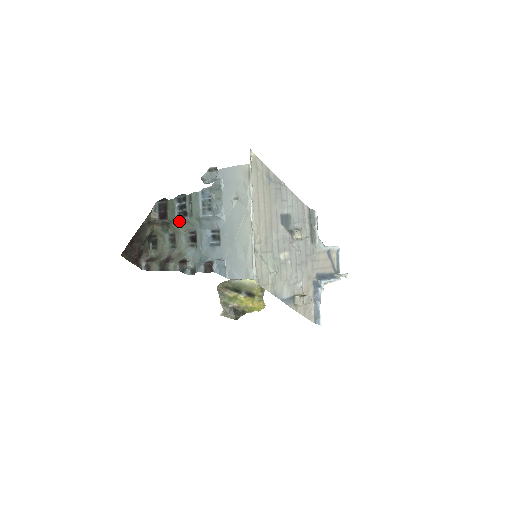
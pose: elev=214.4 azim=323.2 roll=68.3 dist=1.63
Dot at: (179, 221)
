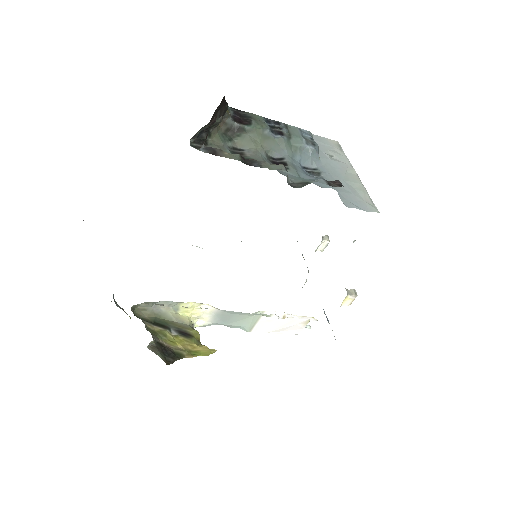
Dot at: (268, 135)
